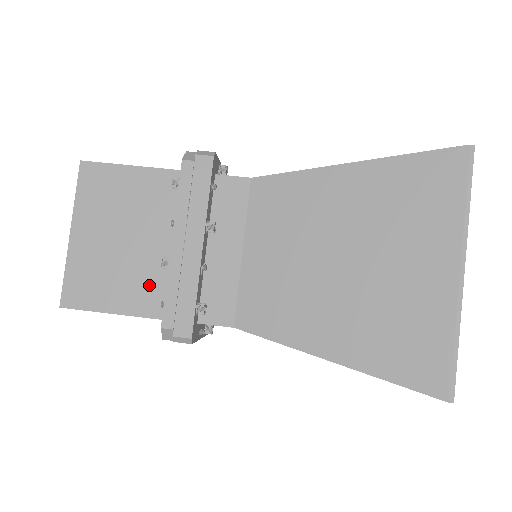
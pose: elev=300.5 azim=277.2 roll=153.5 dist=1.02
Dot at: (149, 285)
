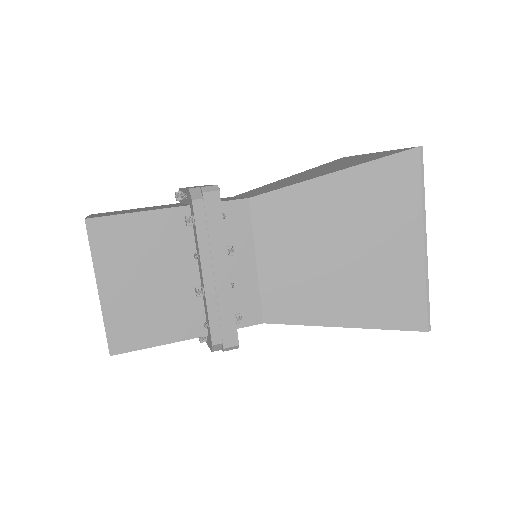
Dot at: (186, 312)
